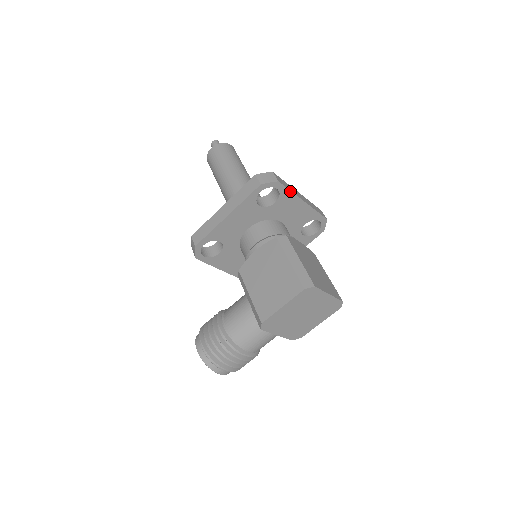
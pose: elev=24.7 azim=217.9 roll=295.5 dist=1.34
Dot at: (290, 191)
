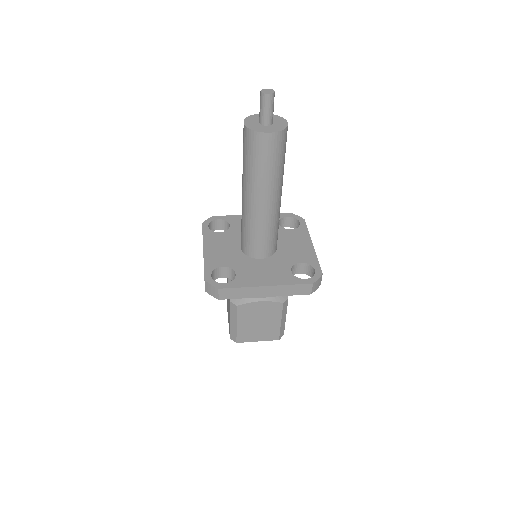
Dot at: (240, 298)
